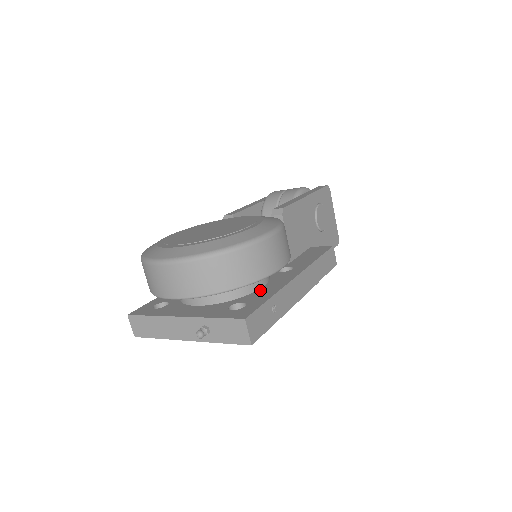
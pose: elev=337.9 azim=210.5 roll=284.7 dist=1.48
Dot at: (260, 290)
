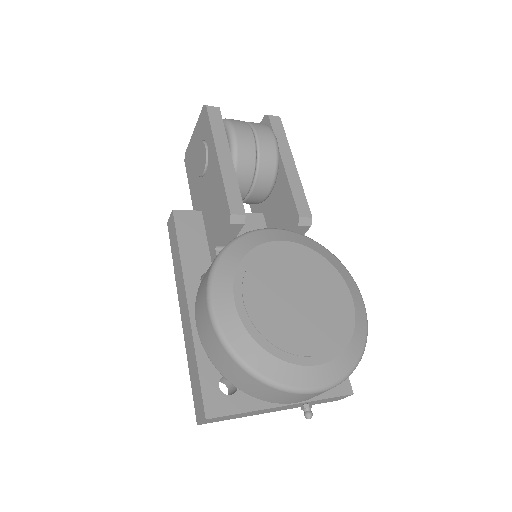
Dot at: occluded
